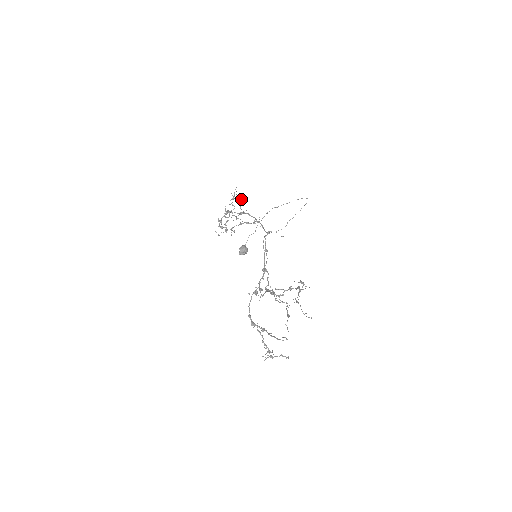
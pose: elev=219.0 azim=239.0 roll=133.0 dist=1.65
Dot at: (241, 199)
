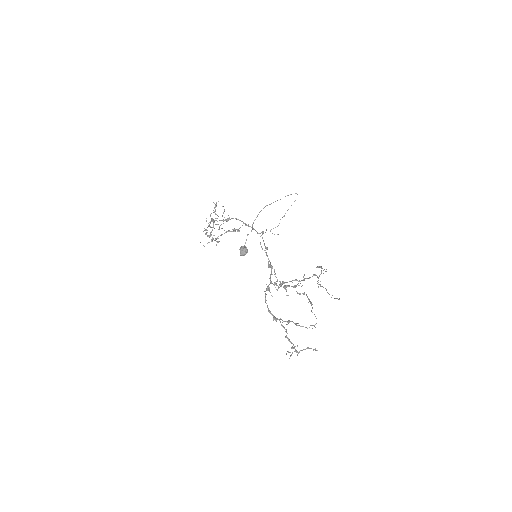
Dot at: occluded
